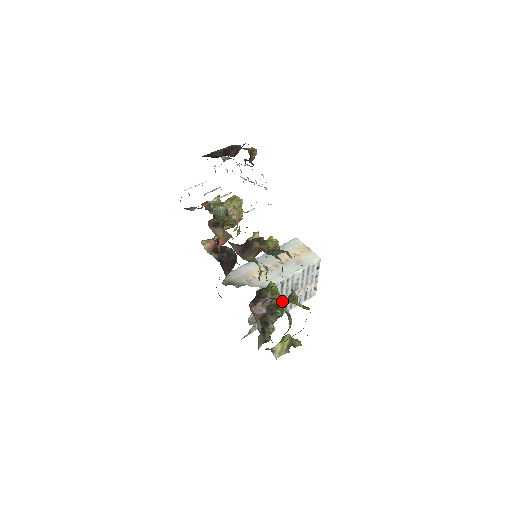
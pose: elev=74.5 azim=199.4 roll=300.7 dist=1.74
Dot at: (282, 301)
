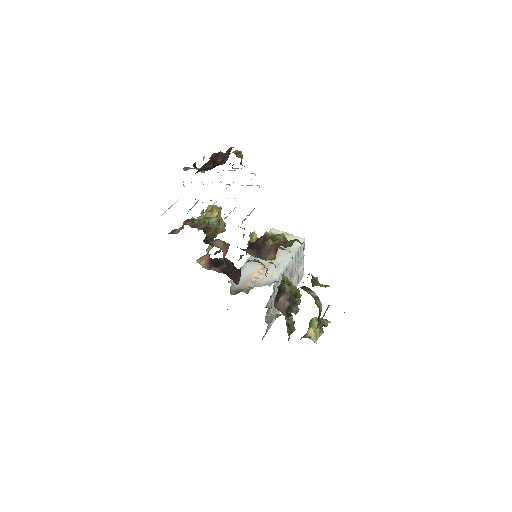
Dot at: (296, 289)
